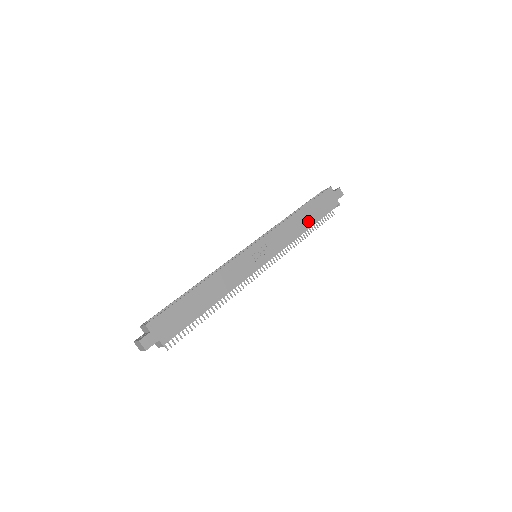
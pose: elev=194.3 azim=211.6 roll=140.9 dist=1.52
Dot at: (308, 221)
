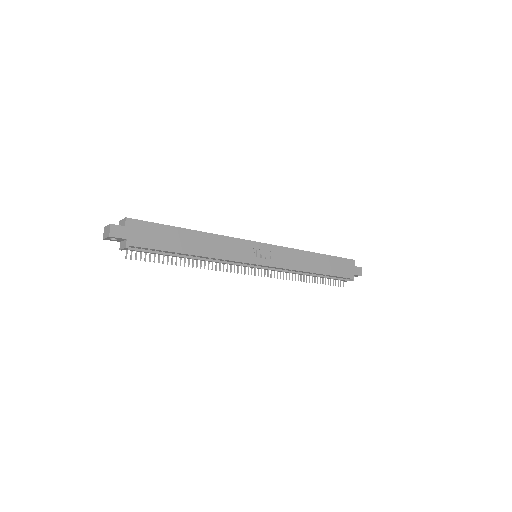
Dot at: (318, 268)
